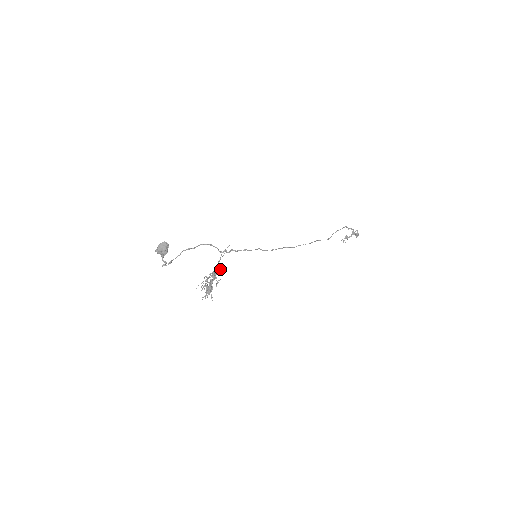
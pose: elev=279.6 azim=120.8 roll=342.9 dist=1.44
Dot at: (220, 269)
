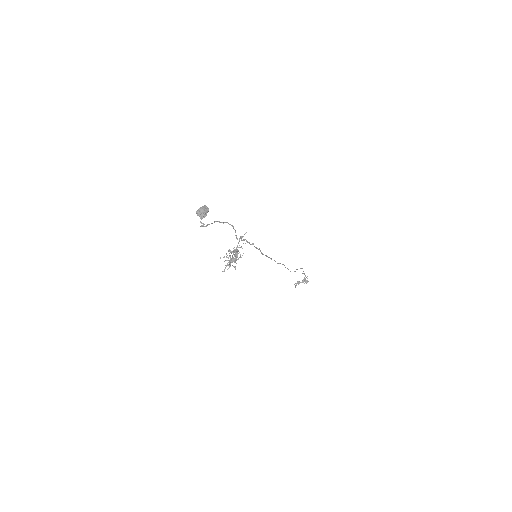
Dot at: occluded
